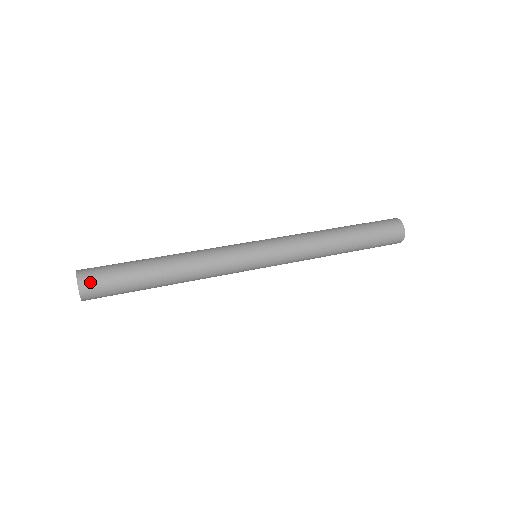
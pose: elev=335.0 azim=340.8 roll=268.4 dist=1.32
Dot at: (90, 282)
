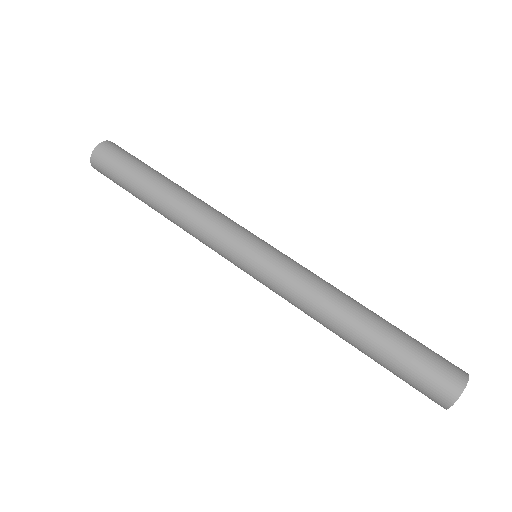
Dot at: (115, 146)
